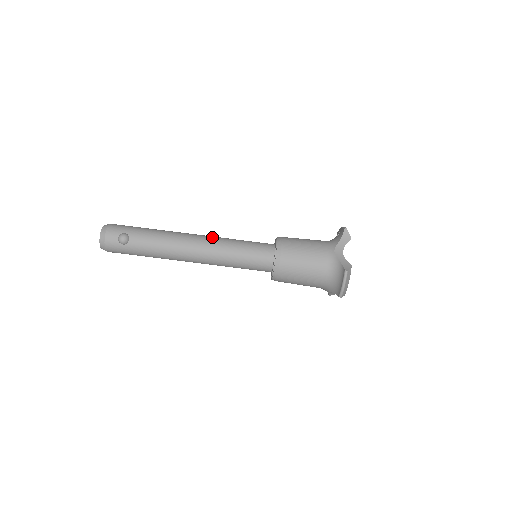
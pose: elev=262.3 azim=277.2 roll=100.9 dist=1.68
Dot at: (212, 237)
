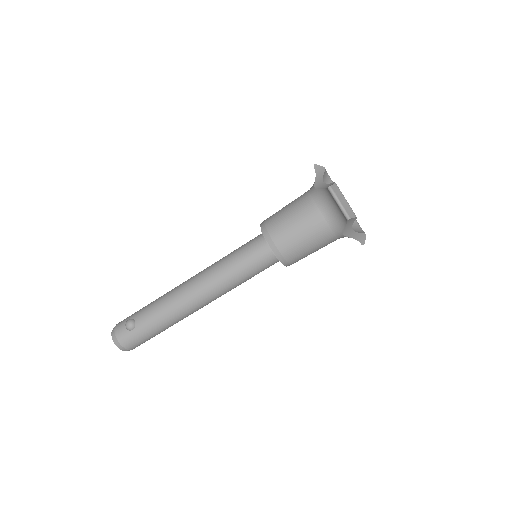
Dot at: occluded
